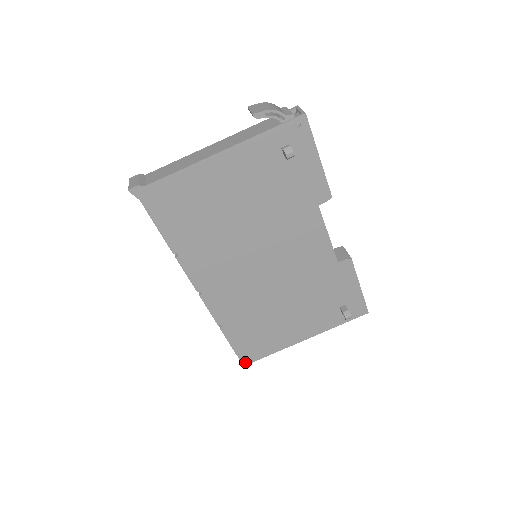
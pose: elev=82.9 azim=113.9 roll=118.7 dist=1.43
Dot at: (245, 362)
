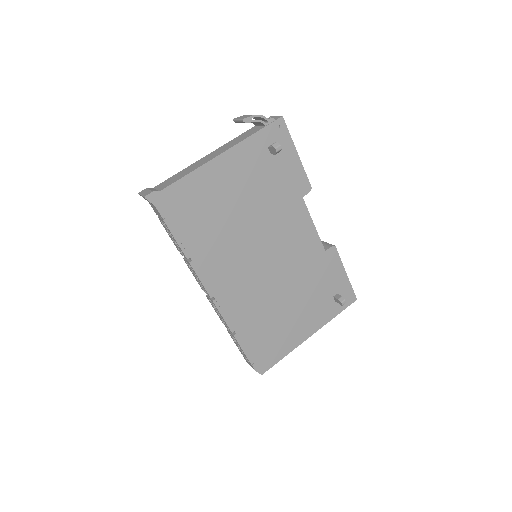
Dot at: (260, 372)
